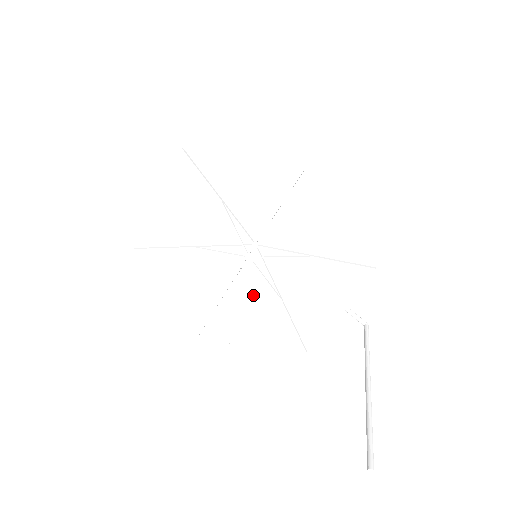
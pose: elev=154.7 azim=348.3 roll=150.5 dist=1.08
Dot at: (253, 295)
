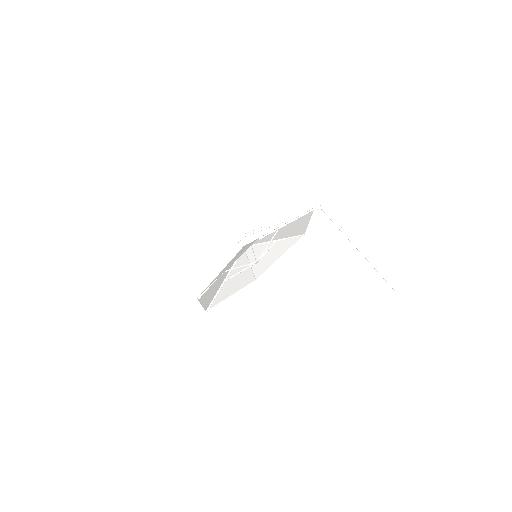
Dot at: (262, 252)
